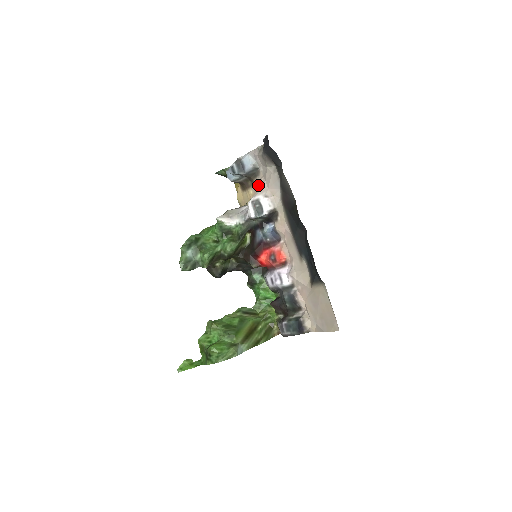
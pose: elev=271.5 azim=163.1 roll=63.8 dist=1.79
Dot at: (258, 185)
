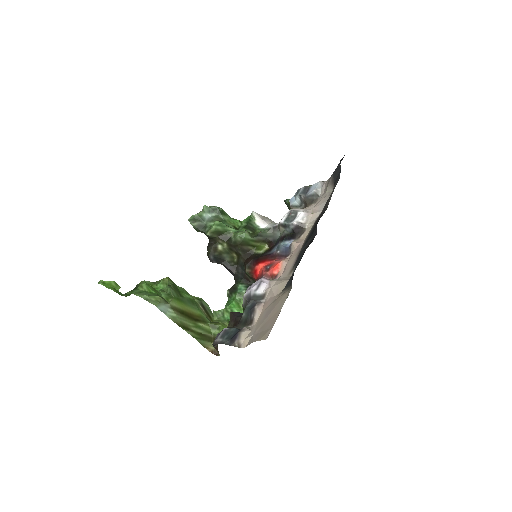
Dot at: occluded
